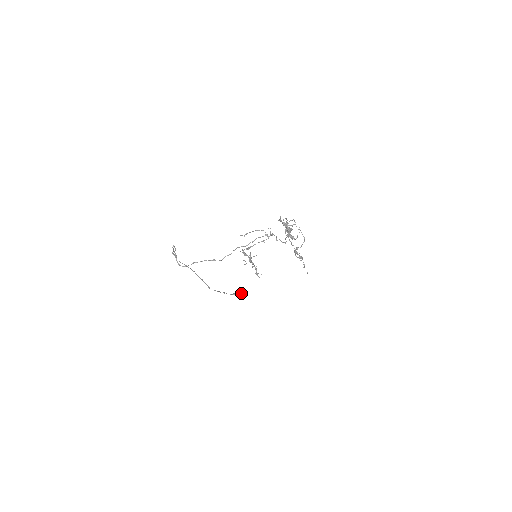
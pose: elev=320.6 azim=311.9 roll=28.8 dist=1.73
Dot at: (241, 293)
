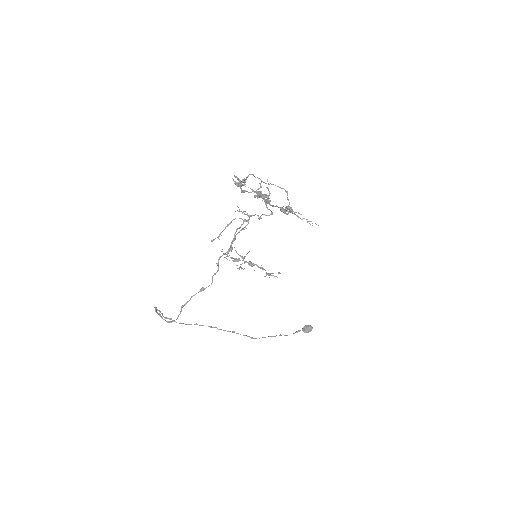
Dot at: (306, 326)
